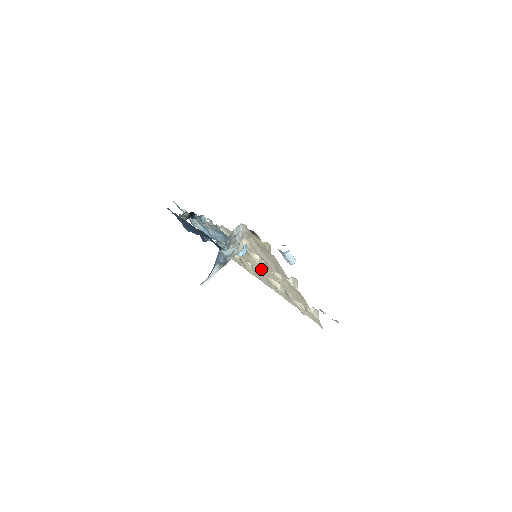
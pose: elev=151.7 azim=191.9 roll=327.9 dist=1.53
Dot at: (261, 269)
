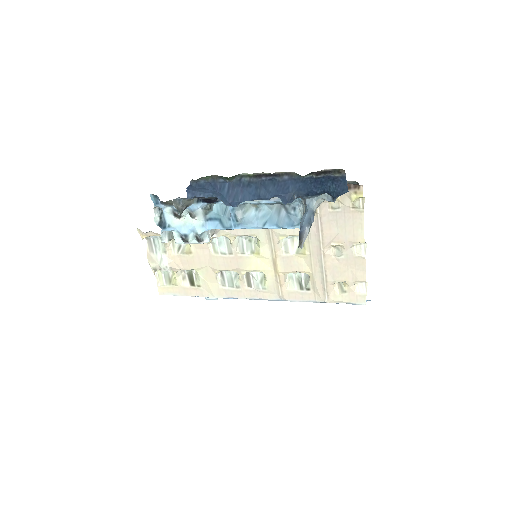
Dot at: (269, 267)
